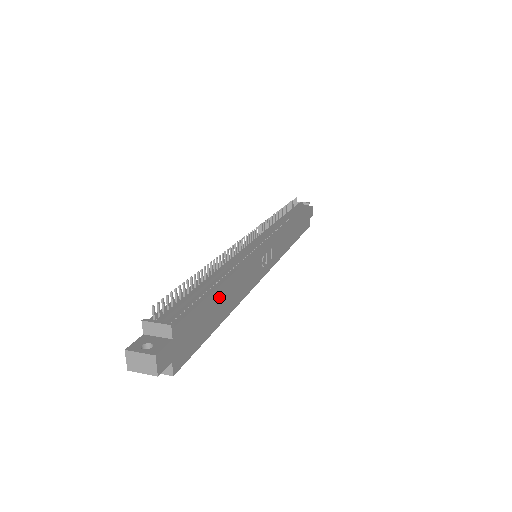
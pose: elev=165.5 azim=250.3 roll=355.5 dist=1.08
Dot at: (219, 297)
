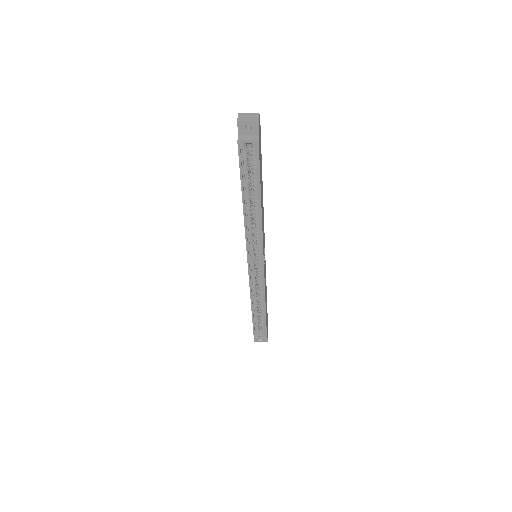
Dot at: (262, 186)
